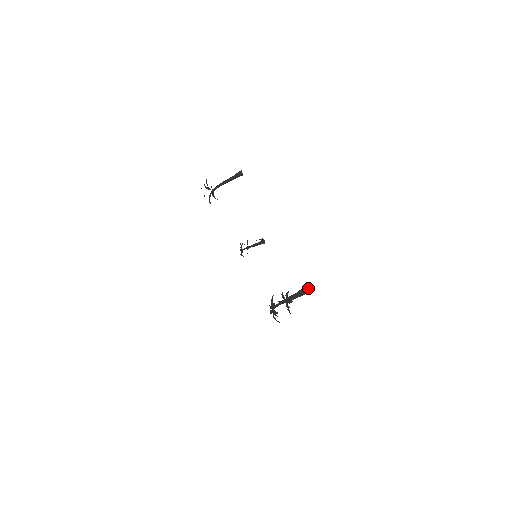
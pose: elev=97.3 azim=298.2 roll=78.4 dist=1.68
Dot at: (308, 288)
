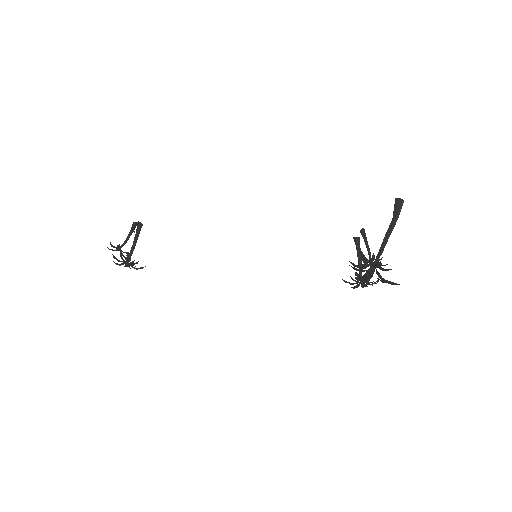
Dot at: (362, 229)
